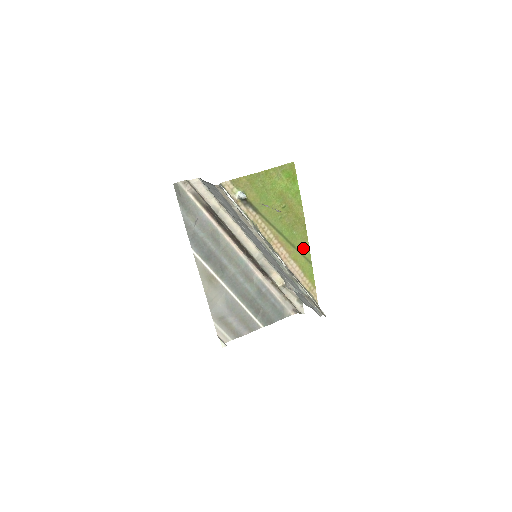
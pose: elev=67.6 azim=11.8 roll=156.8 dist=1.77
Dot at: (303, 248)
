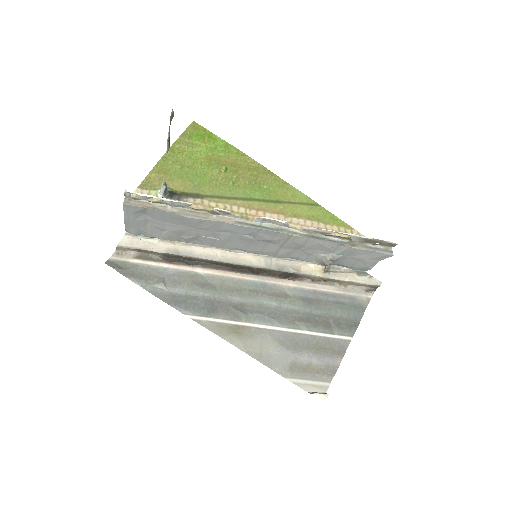
Dot at: (292, 196)
